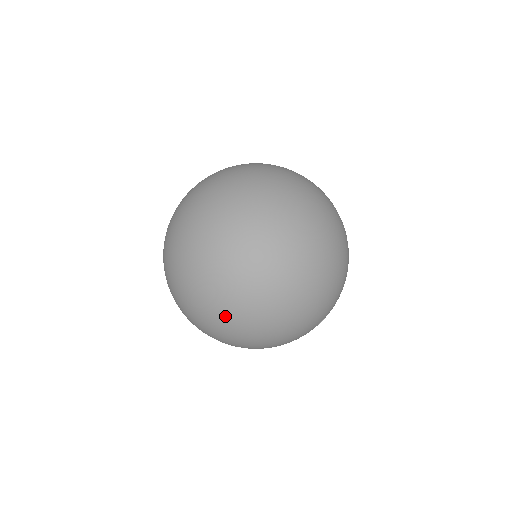
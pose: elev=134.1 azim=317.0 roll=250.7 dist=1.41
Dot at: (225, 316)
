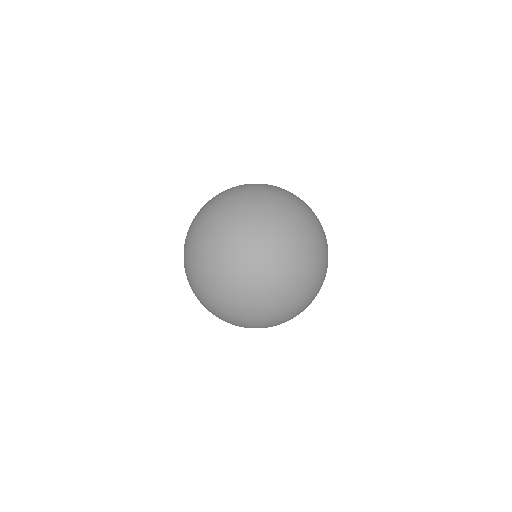
Dot at: (308, 301)
